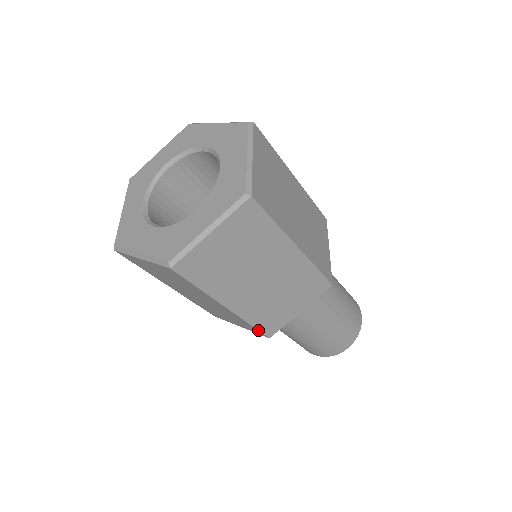
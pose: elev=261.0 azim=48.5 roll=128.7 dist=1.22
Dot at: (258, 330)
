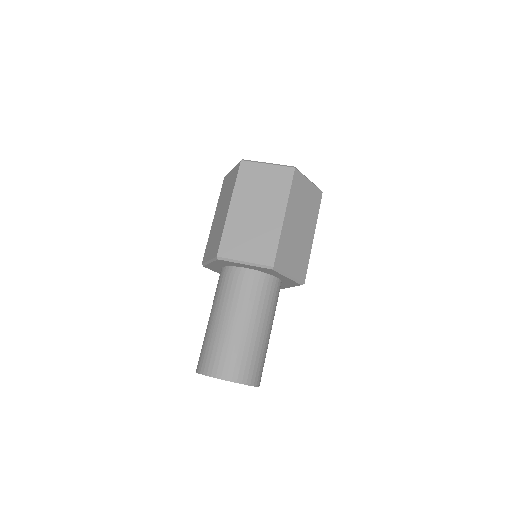
Dot at: (220, 242)
